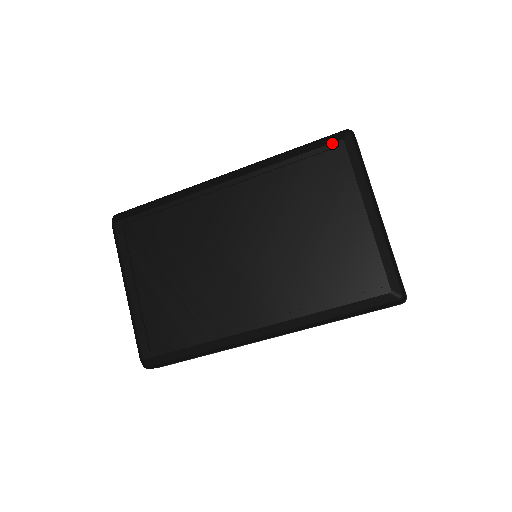
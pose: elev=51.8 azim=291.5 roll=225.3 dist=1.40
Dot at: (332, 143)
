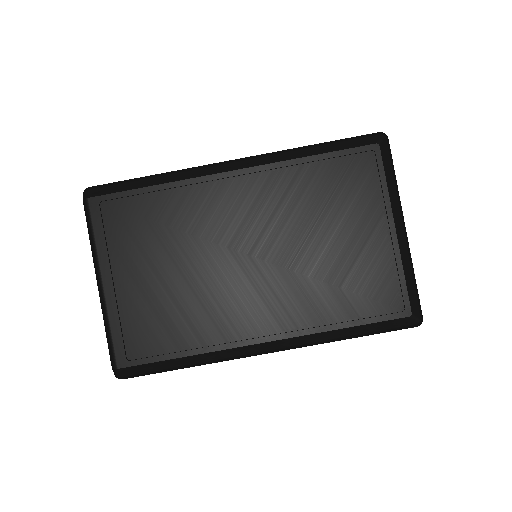
Dot at: (366, 145)
